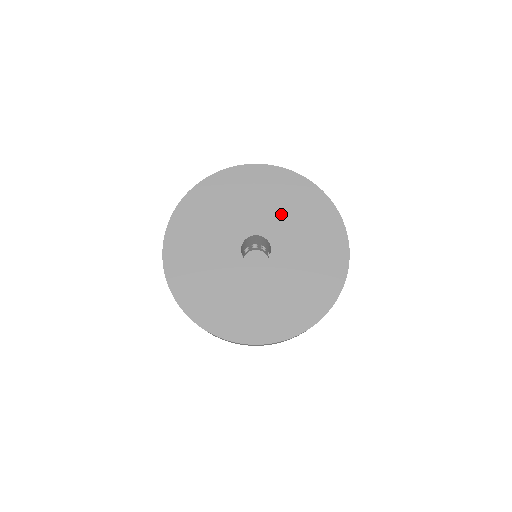
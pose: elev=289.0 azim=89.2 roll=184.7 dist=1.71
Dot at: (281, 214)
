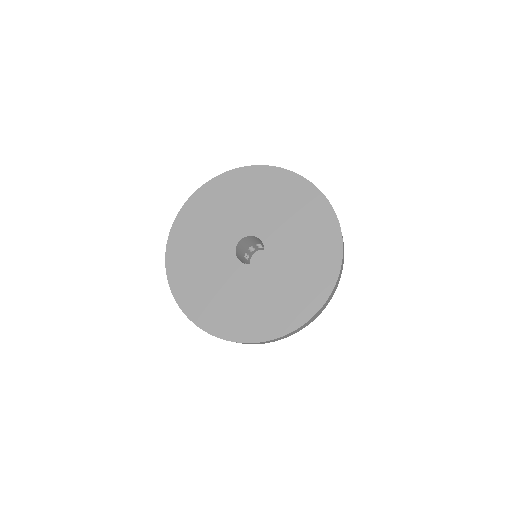
Dot at: (253, 208)
